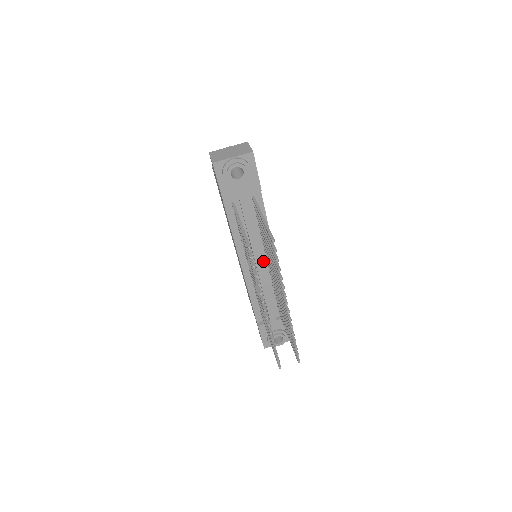
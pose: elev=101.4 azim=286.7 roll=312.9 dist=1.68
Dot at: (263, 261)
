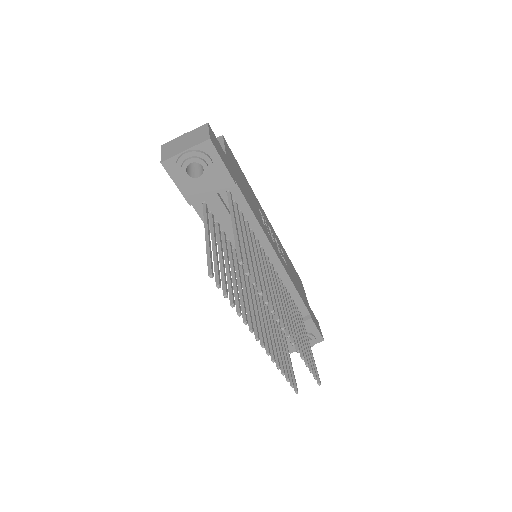
Dot at: occluded
